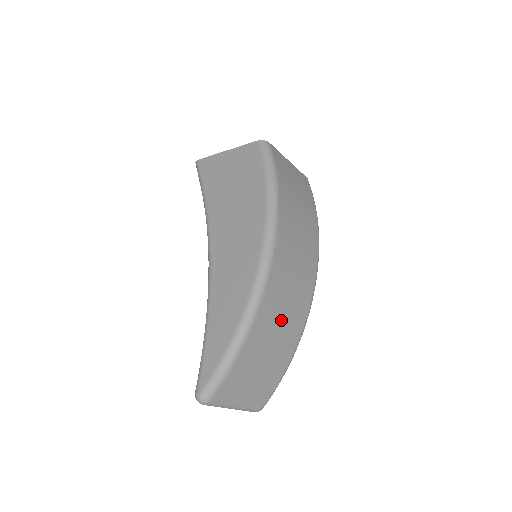
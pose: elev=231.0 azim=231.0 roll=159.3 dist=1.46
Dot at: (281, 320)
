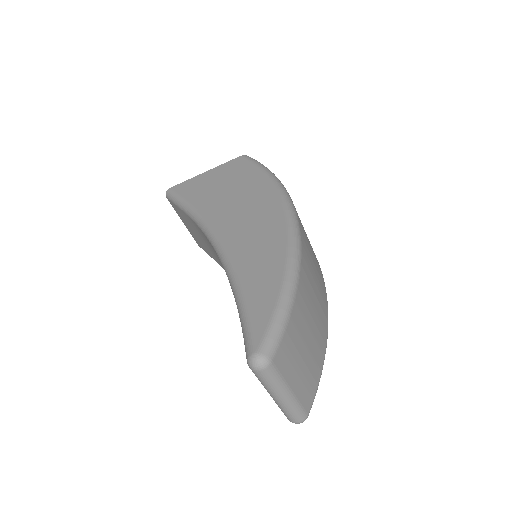
Dot at: (315, 289)
